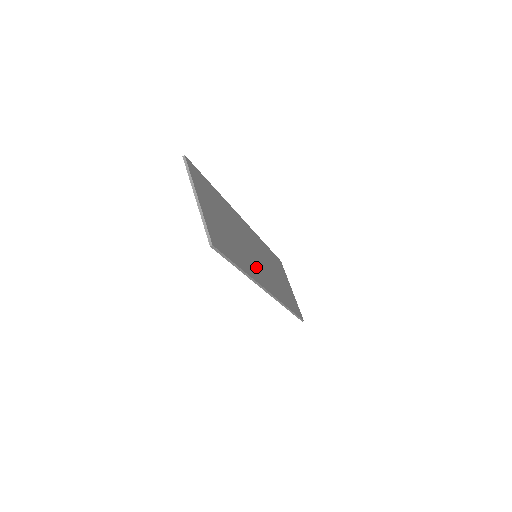
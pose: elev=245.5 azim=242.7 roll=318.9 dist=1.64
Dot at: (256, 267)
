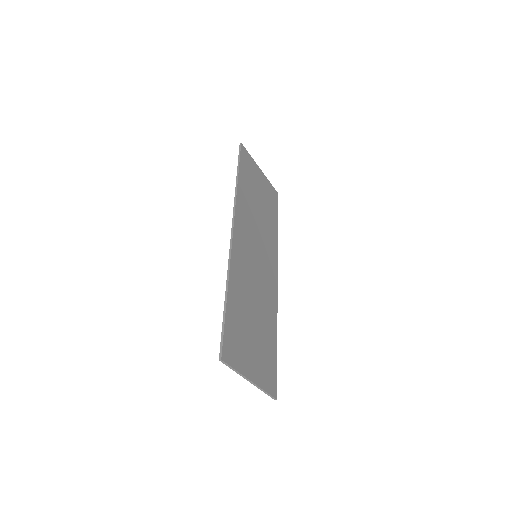
Dot at: (267, 284)
